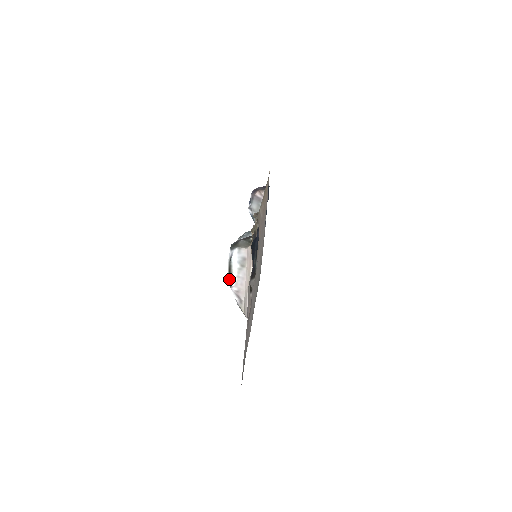
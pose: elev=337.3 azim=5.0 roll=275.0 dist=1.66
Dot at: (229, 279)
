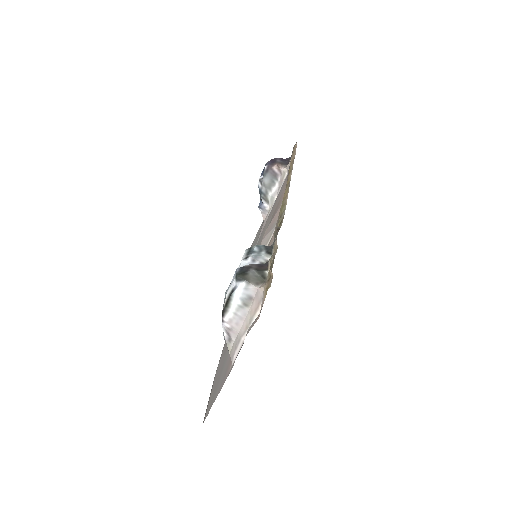
Dot at: (223, 312)
